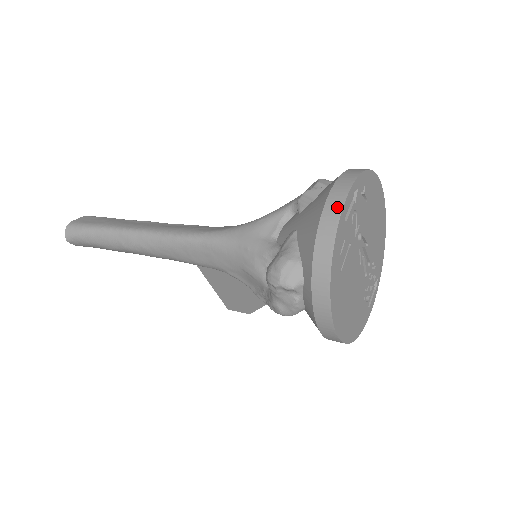
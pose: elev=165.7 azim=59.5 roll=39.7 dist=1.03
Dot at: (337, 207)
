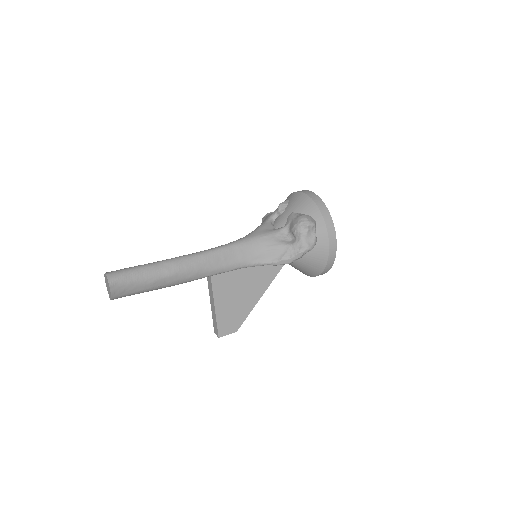
Dot at: (310, 192)
